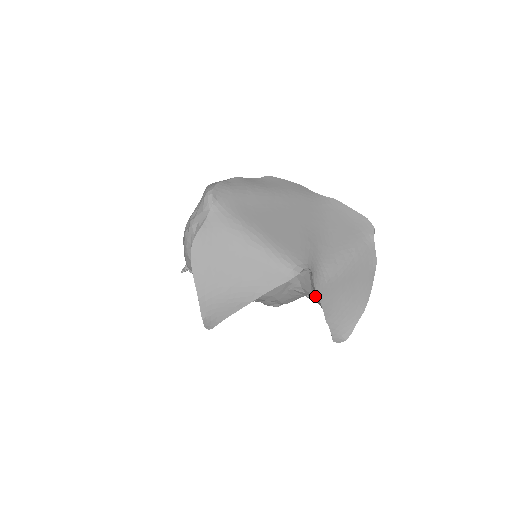
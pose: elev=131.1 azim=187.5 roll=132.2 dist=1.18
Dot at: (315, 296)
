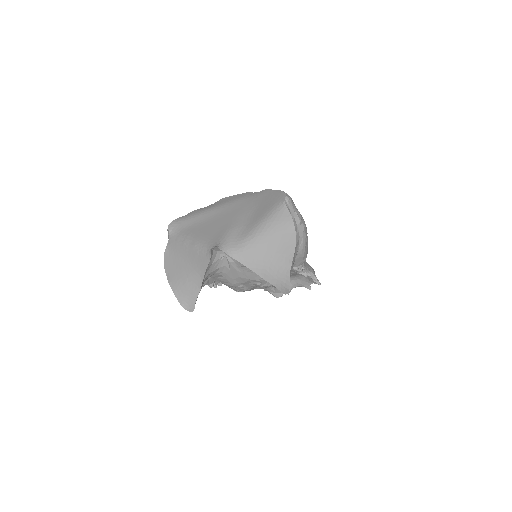
Dot at: occluded
